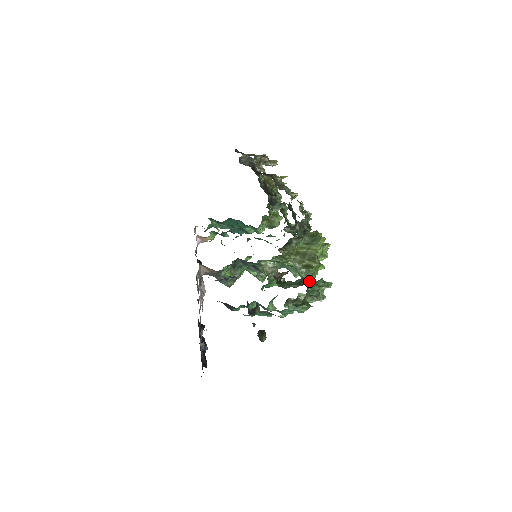
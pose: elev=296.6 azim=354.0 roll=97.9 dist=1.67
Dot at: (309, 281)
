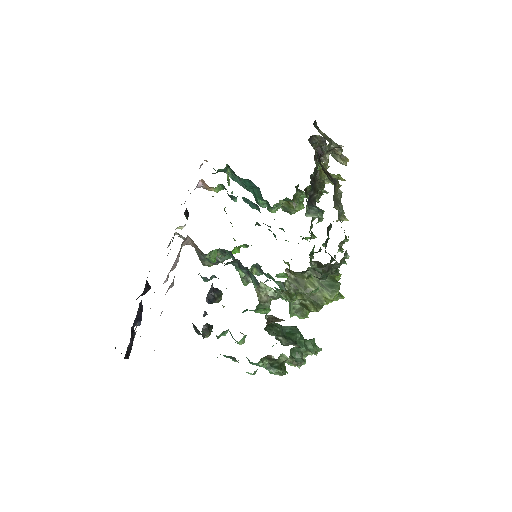
Dot at: (300, 336)
